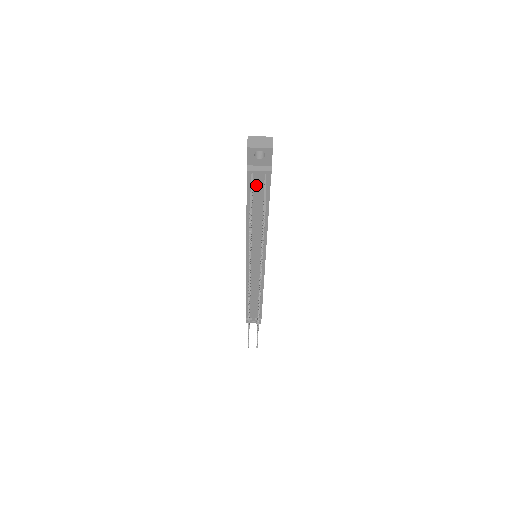
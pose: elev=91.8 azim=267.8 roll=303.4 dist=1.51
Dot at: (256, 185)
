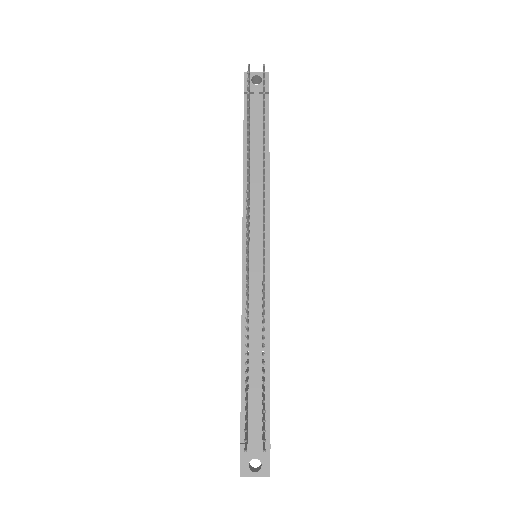
Dot at: (254, 108)
